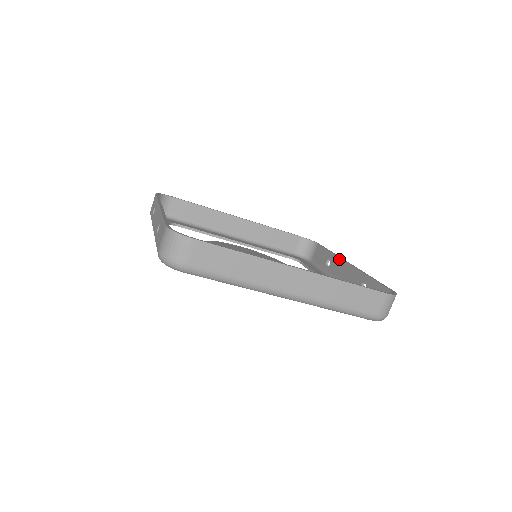
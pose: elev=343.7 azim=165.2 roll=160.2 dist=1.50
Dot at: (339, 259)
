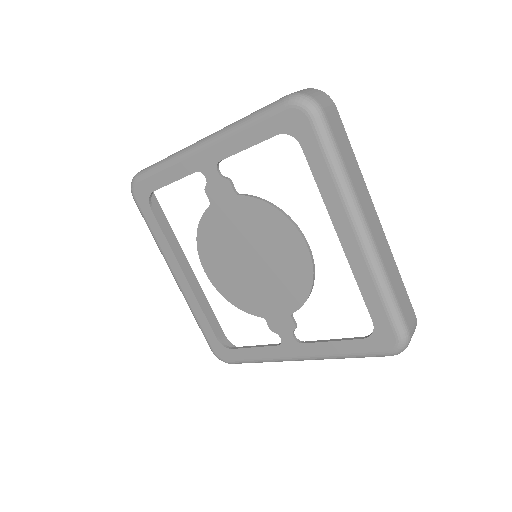
Dot at: occluded
